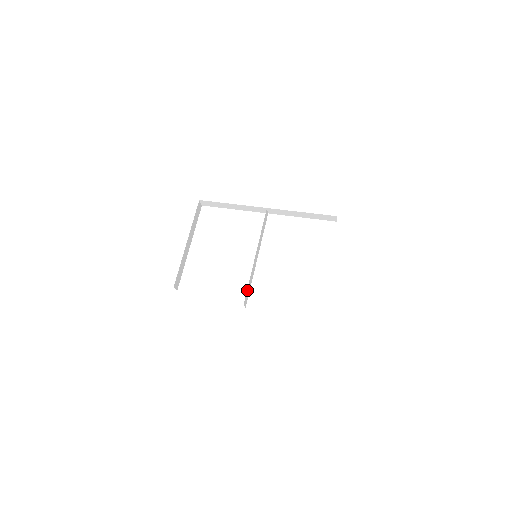
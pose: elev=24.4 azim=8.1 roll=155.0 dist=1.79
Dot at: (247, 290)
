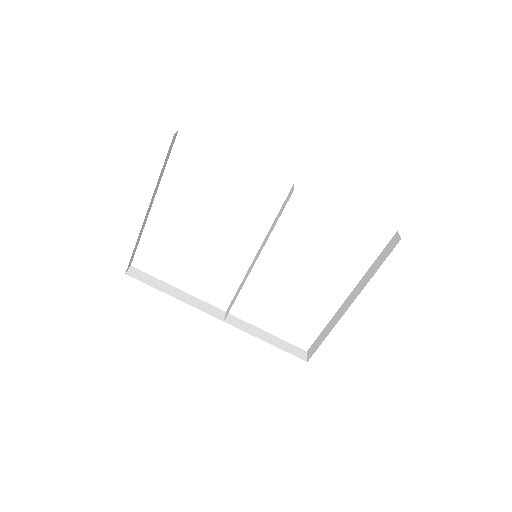
Dot at: (232, 303)
